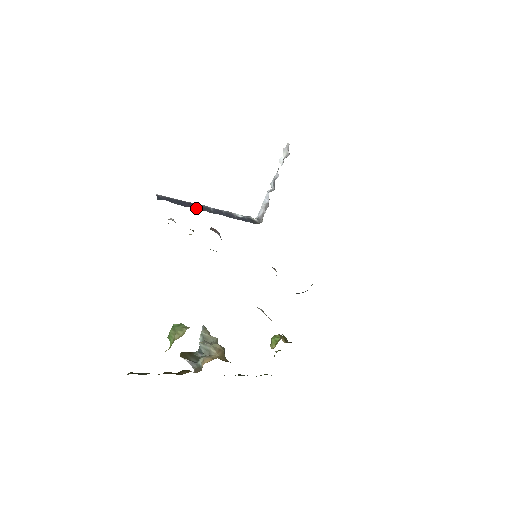
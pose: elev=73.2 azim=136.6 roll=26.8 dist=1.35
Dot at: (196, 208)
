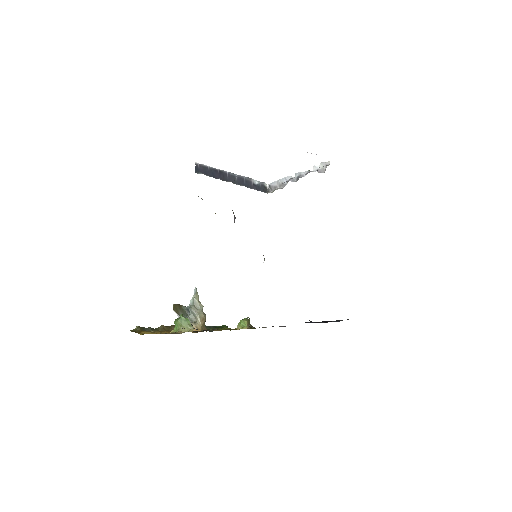
Dot at: (224, 178)
